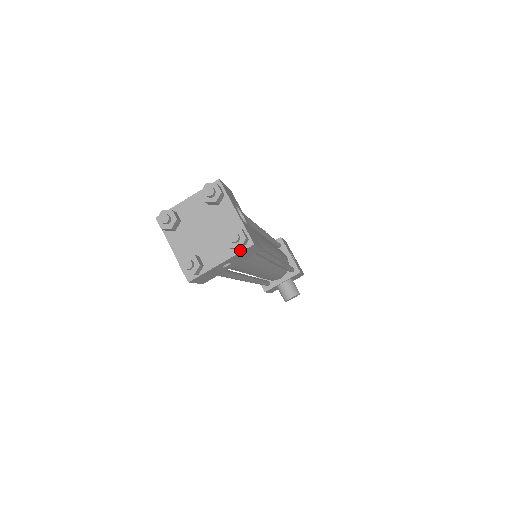
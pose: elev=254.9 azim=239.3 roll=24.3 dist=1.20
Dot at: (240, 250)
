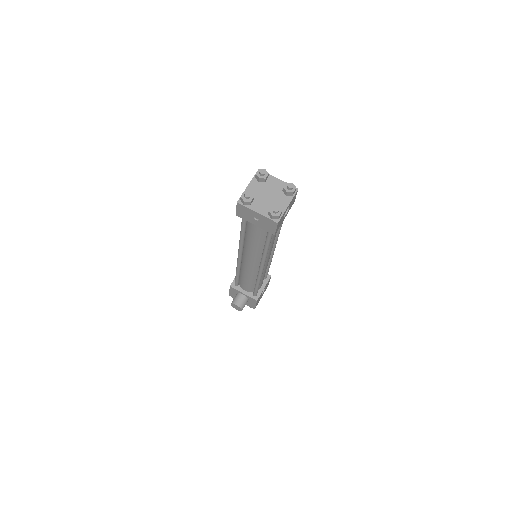
Dot at: (270, 218)
